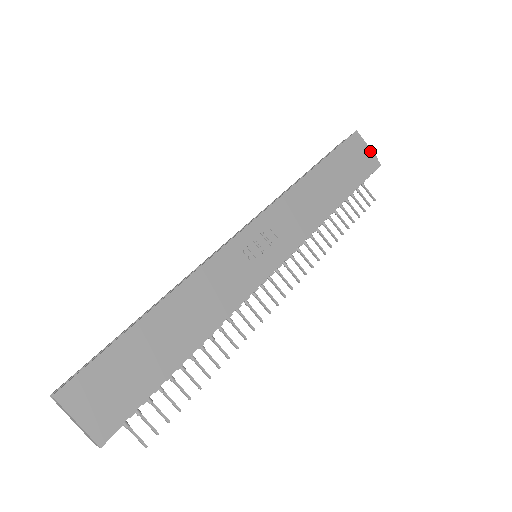
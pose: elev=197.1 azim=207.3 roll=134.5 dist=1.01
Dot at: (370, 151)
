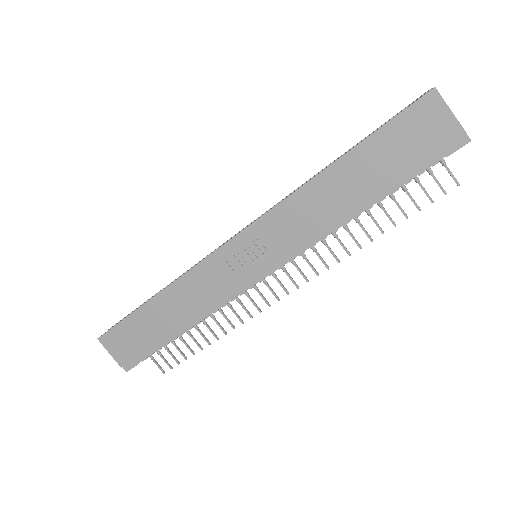
Dot at: (452, 120)
